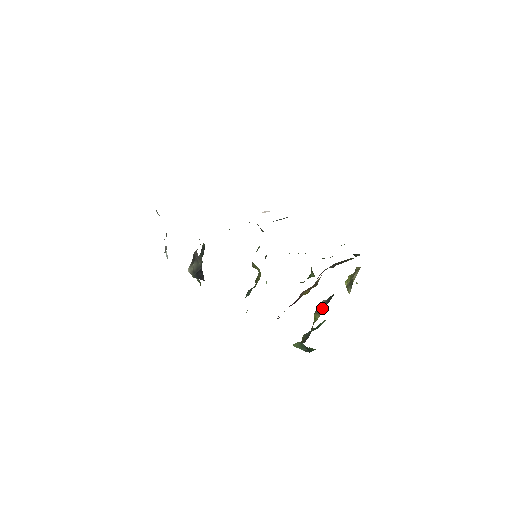
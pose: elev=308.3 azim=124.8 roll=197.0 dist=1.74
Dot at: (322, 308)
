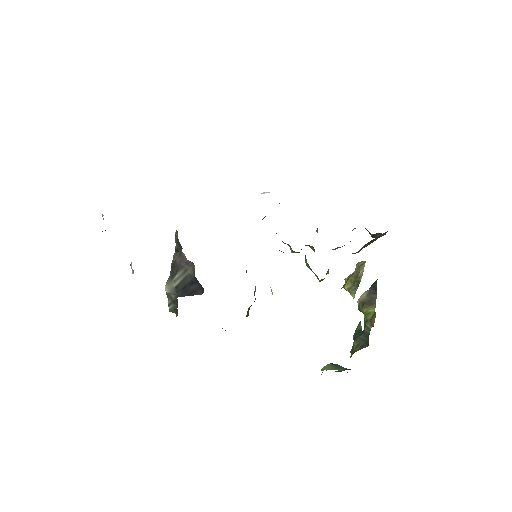
Dot at: (371, 299)
